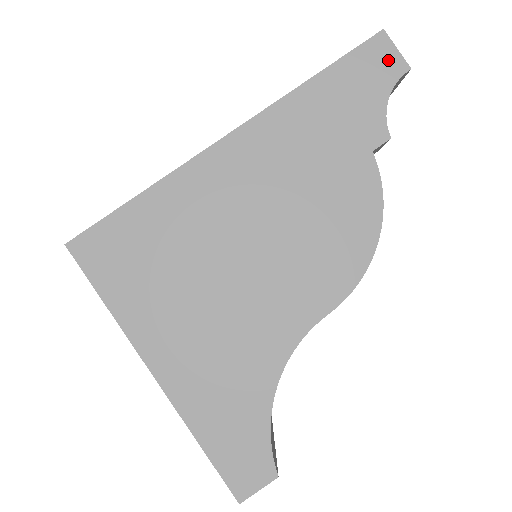
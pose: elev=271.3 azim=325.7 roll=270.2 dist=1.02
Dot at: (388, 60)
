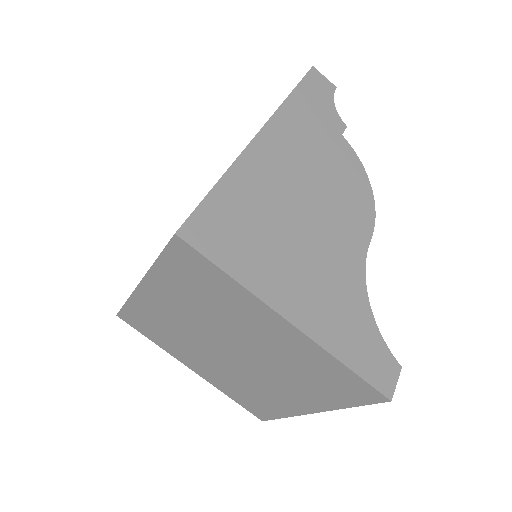
Dot at: (324, 83)
